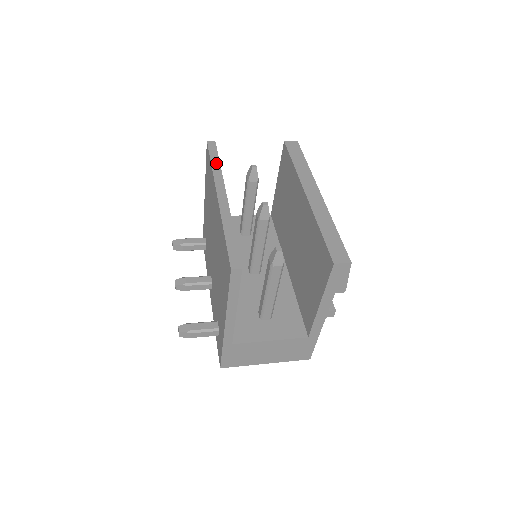
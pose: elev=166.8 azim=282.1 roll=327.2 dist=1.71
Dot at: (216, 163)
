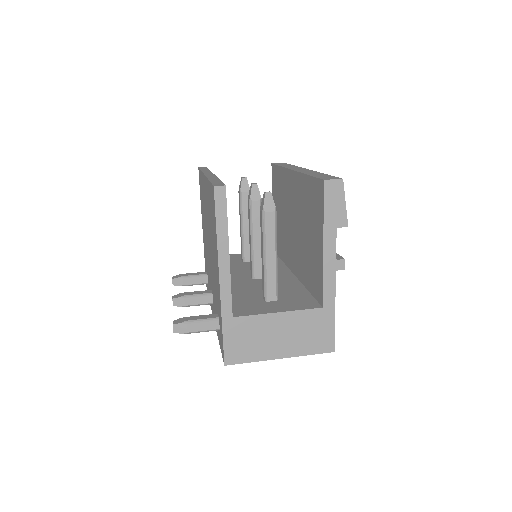
Dot at: (205, 169)
